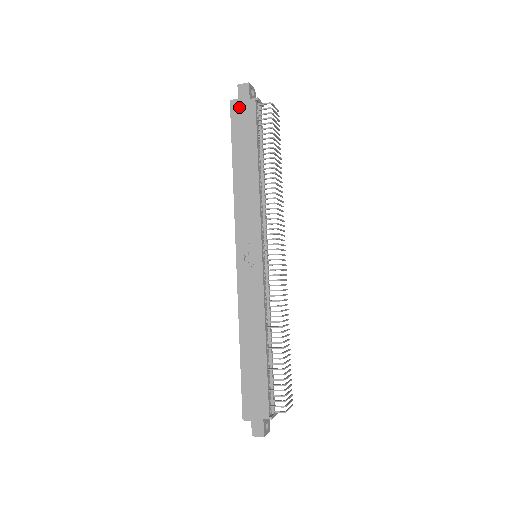
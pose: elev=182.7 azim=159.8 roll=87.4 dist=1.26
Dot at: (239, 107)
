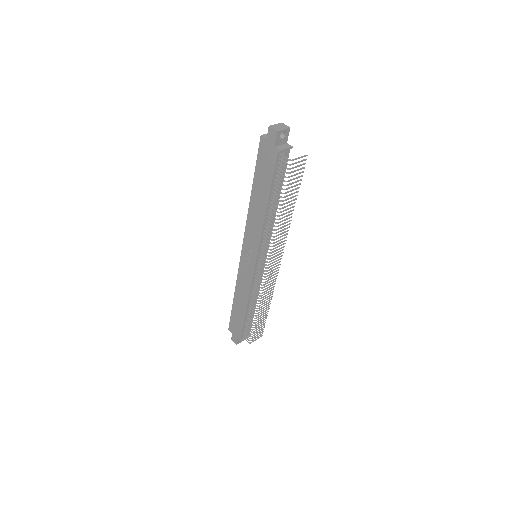
Dot at: (265, 147)
